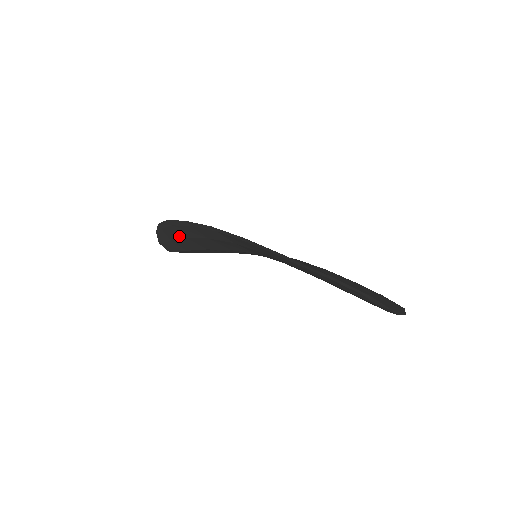
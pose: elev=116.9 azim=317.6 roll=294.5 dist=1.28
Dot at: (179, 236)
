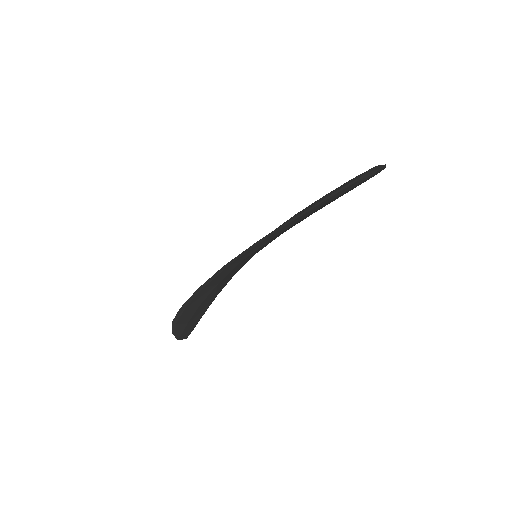
Dot at: (193, 312)
